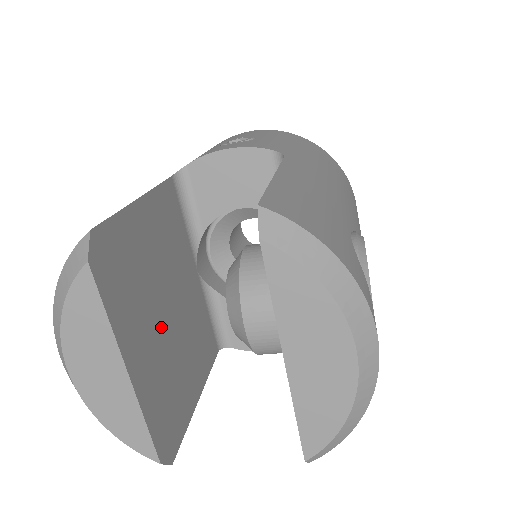
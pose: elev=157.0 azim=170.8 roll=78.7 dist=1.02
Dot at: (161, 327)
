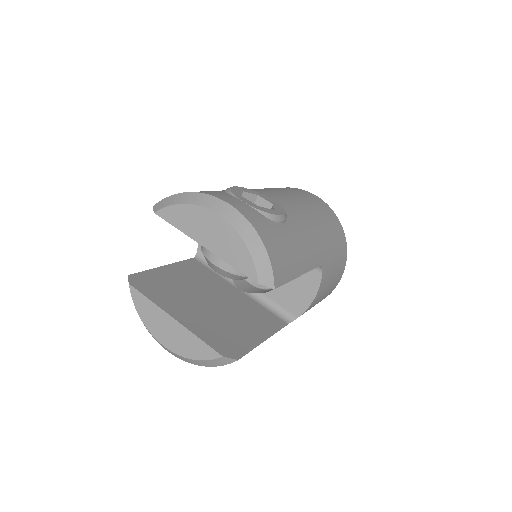
Dot at: (202, 307)
